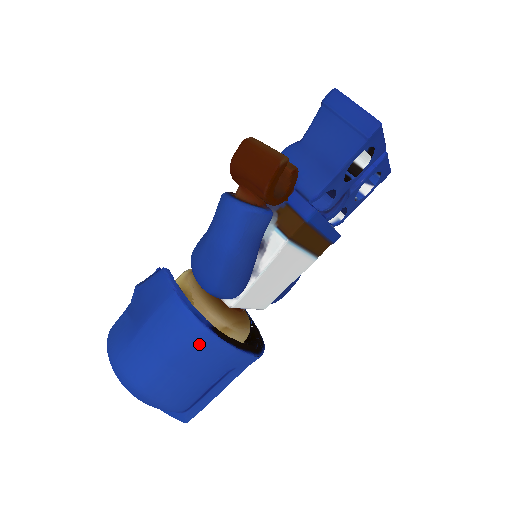
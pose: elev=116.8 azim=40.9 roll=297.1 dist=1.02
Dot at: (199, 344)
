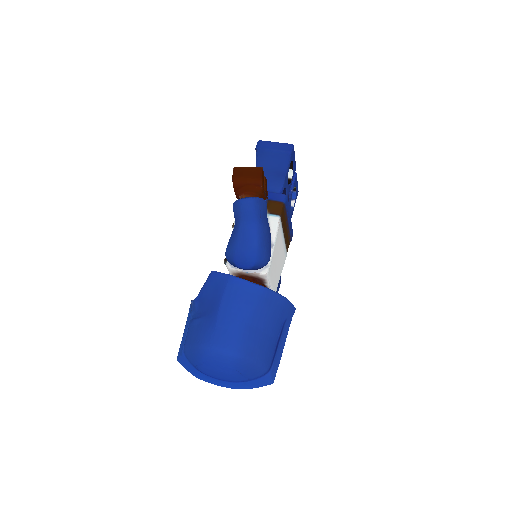
Dot at: (262, 300)
